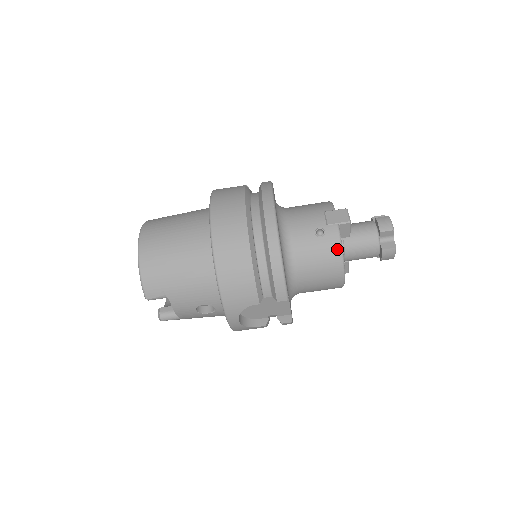
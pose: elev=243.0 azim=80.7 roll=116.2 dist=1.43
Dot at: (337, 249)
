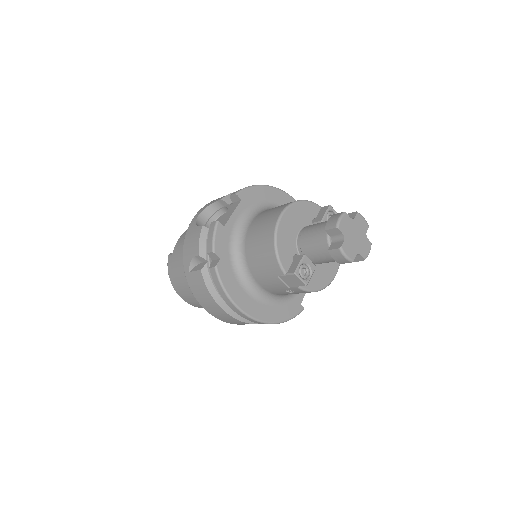
Dot at: occluded
